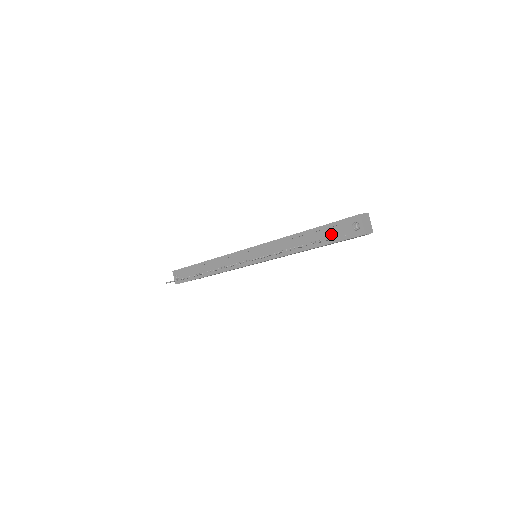
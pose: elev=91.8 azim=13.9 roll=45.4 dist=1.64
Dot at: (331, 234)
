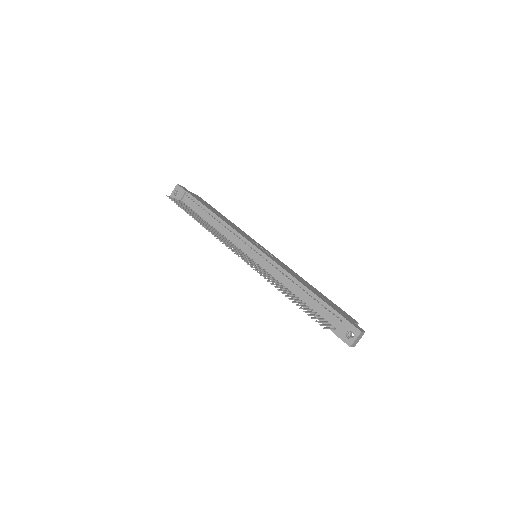
Dot at: (328, 317)
